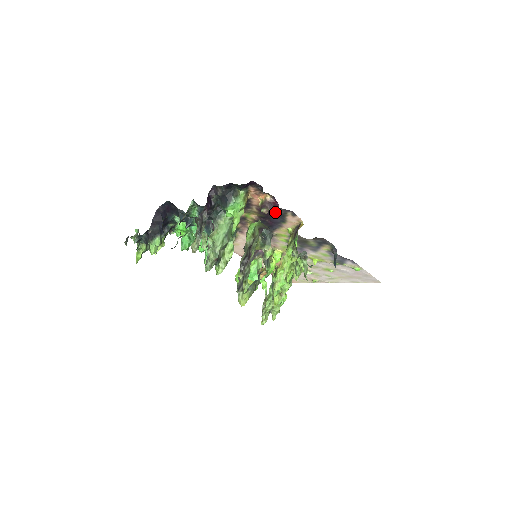
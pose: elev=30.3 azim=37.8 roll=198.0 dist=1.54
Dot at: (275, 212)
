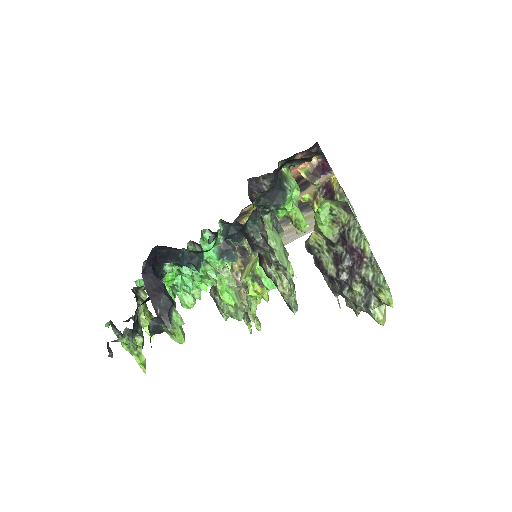
Dot at: (304, 180)
